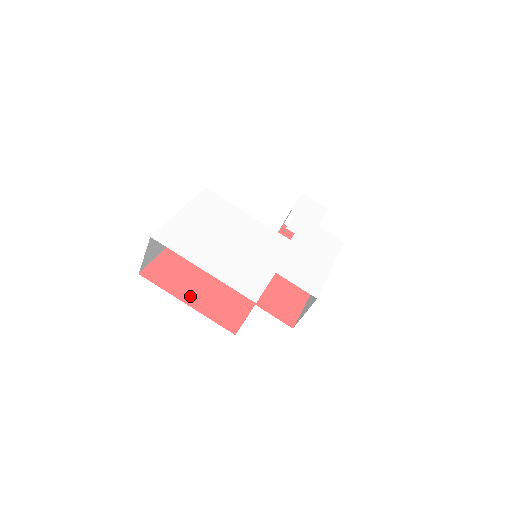
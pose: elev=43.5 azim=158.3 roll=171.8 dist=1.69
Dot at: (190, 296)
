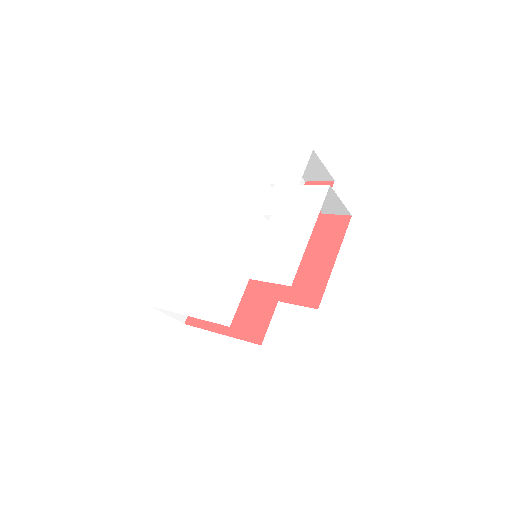
Dot at: occluded
